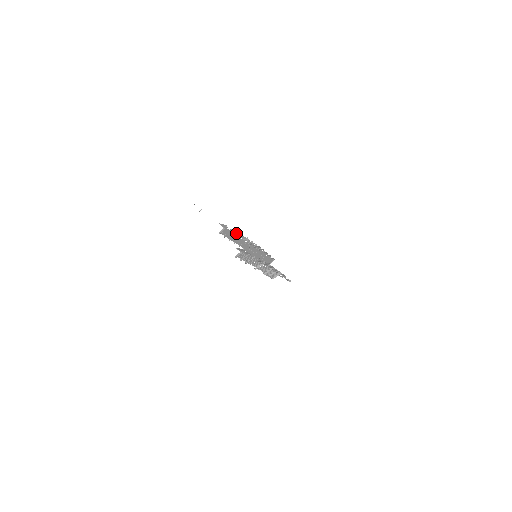
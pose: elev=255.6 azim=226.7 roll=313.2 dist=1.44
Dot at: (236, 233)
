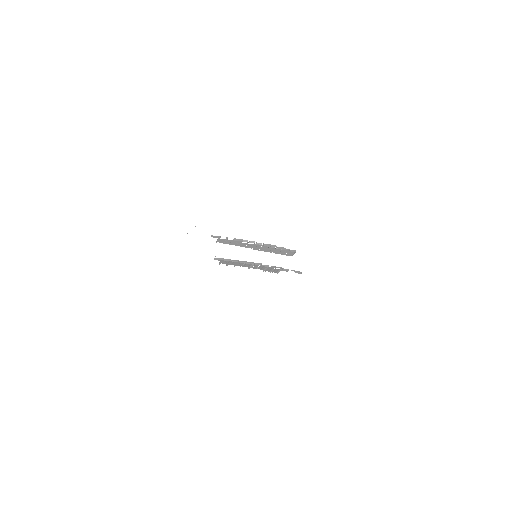
Dot at: (235, 239)
